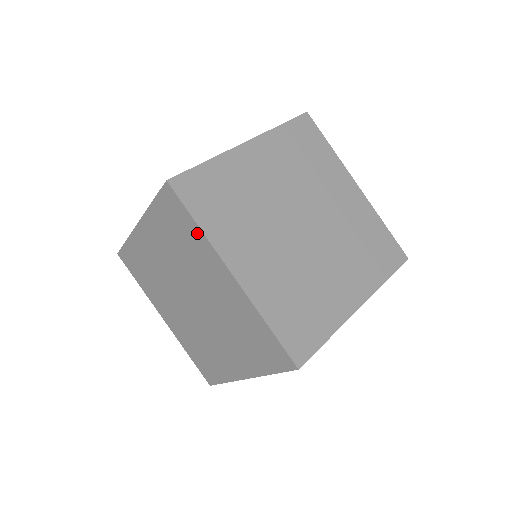
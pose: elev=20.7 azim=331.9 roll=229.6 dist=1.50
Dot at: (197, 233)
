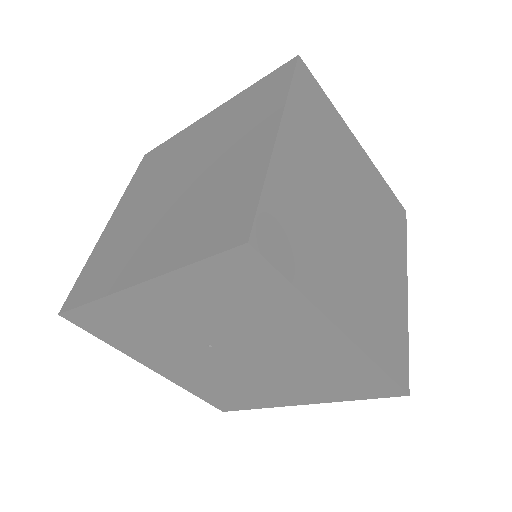
Dot at: (280, 95)
